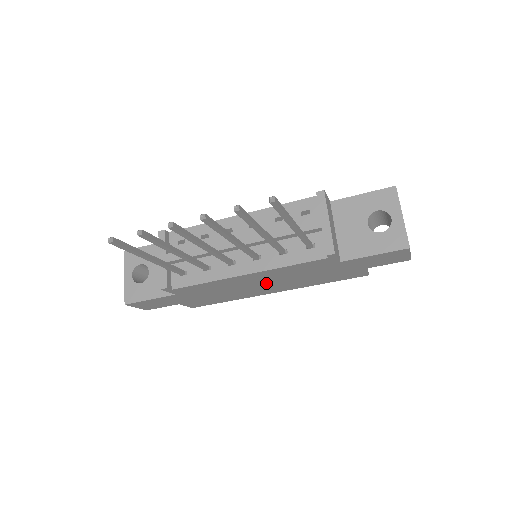
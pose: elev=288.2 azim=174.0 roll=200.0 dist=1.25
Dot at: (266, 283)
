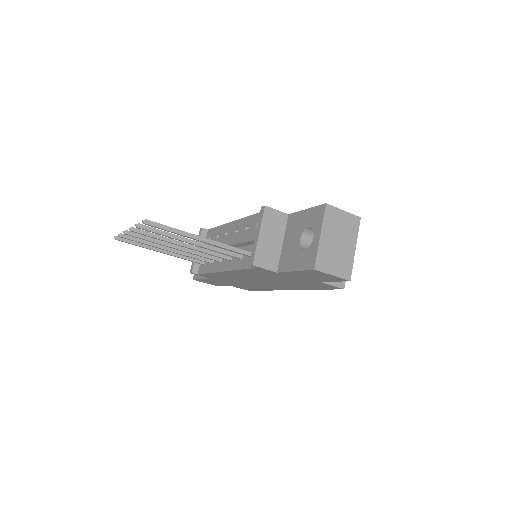
Dot at: (259, 281)
